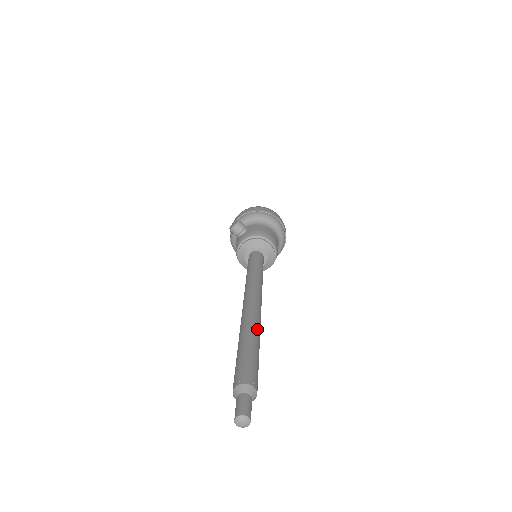
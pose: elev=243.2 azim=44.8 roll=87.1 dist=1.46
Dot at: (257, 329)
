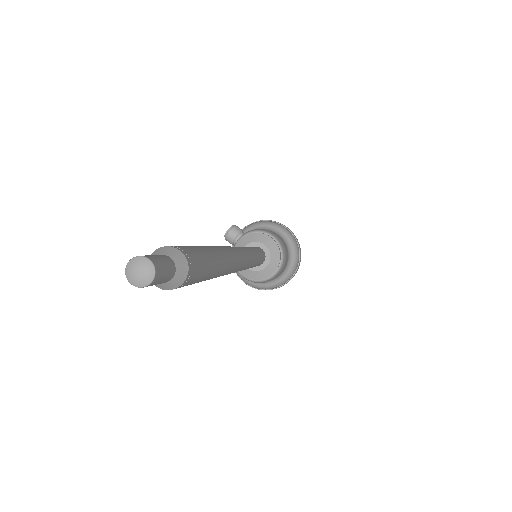
Dot at: (222, 250)
